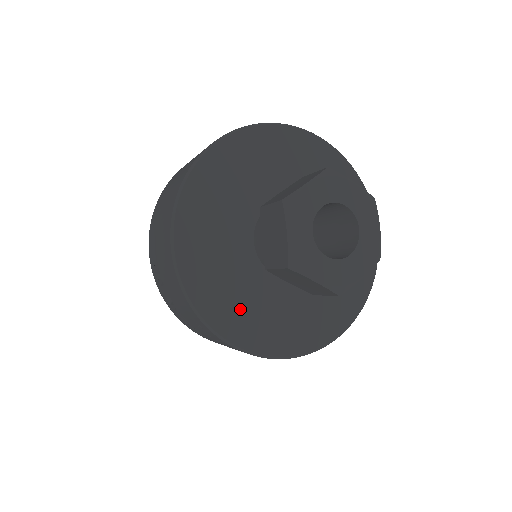
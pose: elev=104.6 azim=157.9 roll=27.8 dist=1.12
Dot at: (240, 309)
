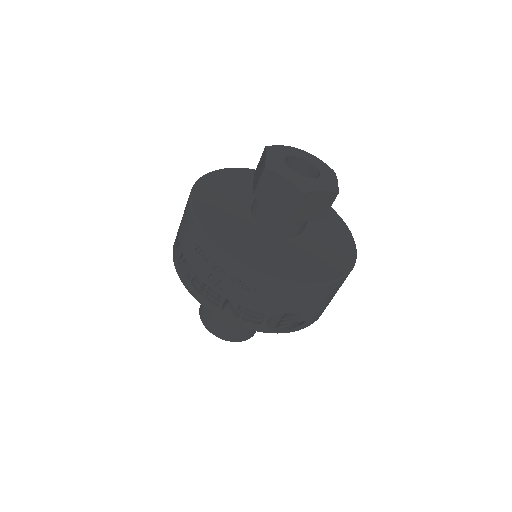
Dot at: (232, 234)
